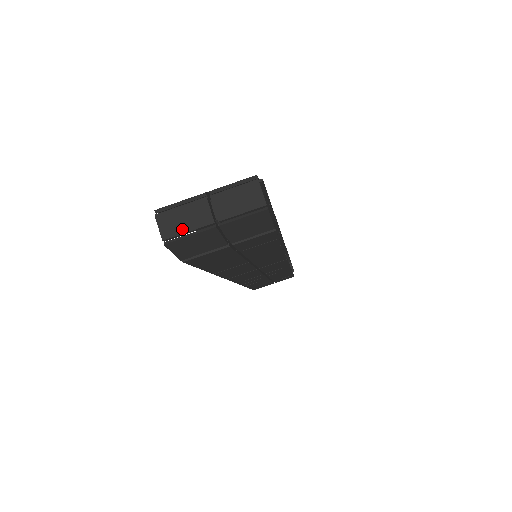
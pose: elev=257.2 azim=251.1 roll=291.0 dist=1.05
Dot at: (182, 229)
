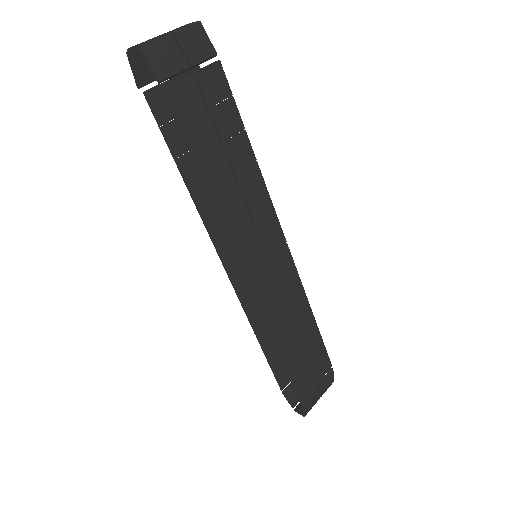
Dot at: (148, 41)
